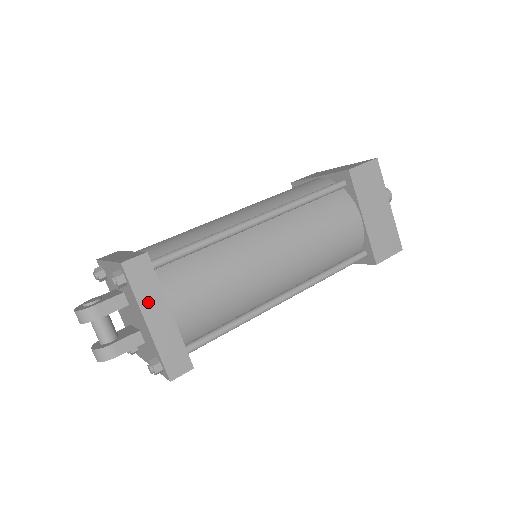
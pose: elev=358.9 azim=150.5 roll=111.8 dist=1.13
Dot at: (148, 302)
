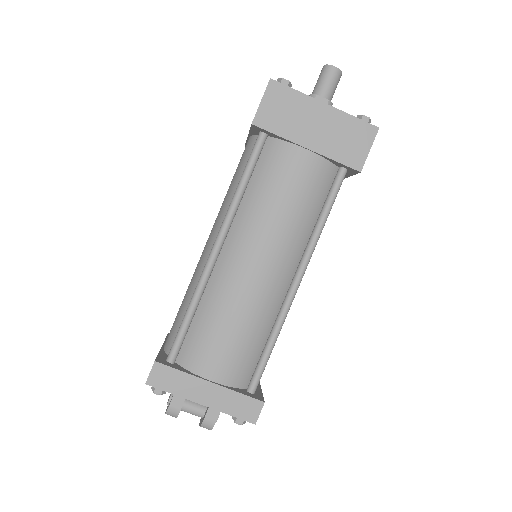
Dot at: (188, 390)
